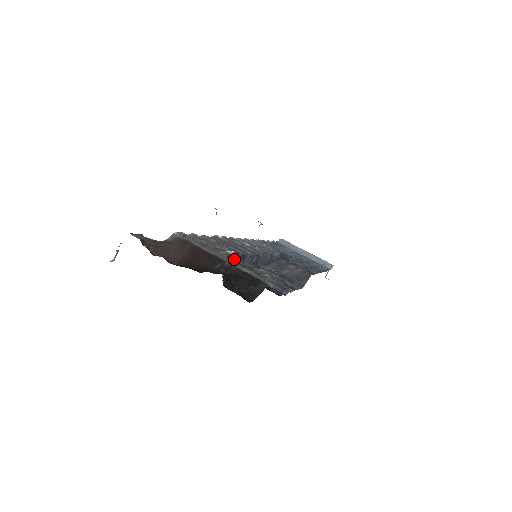
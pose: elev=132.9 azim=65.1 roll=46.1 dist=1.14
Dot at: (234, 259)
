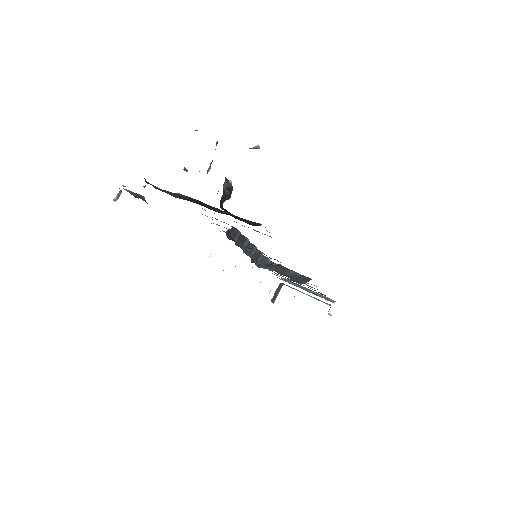
Dot at: occluded
